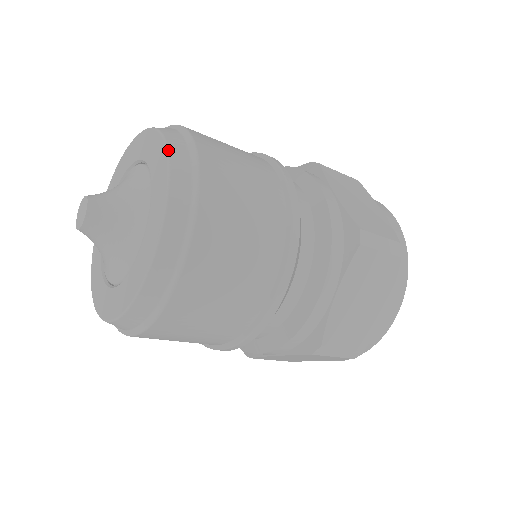
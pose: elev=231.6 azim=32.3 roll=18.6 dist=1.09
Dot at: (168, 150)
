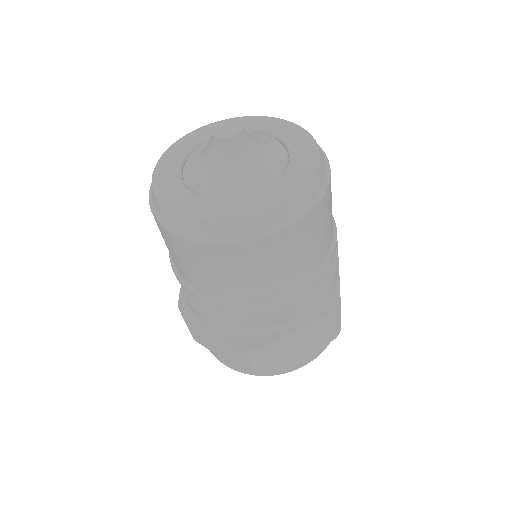
Dot at: (320, 159)
